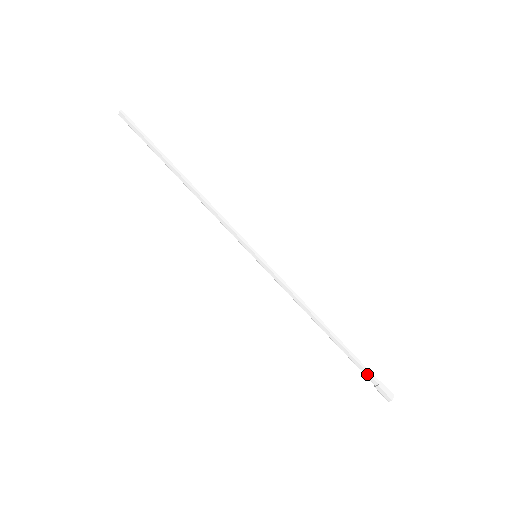
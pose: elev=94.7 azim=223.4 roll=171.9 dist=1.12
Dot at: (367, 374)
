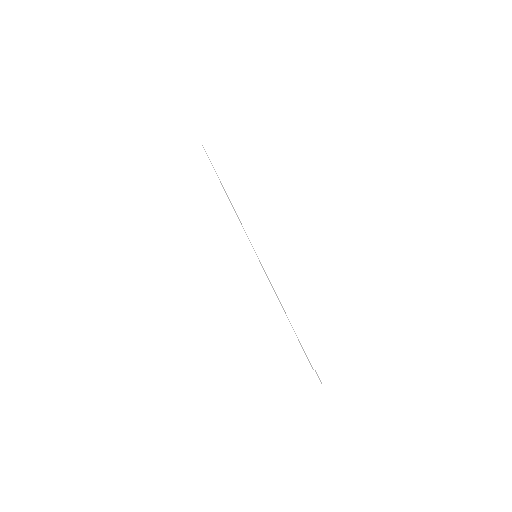
Dot at: (306, 361)
